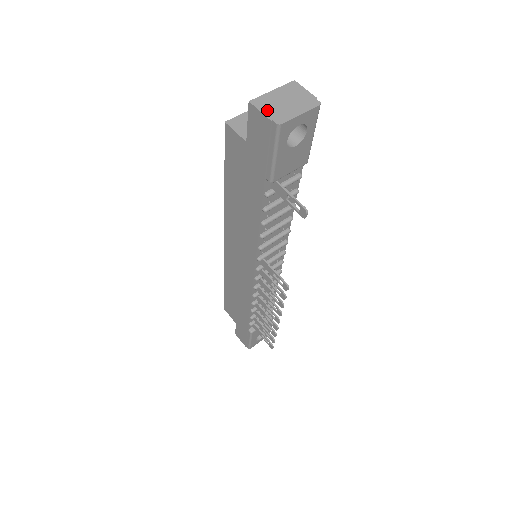
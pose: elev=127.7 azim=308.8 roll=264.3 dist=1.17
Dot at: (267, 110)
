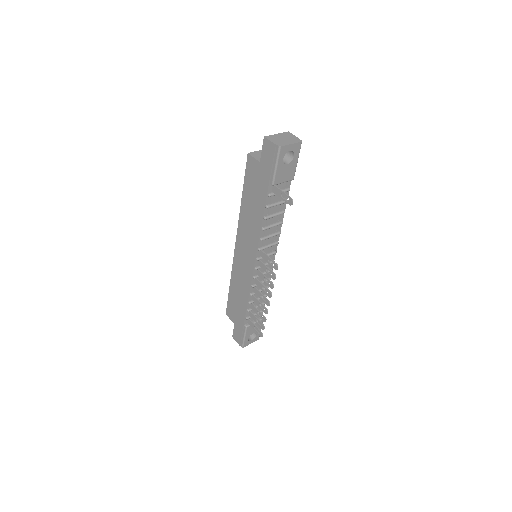
Dot at: (274, 141)
